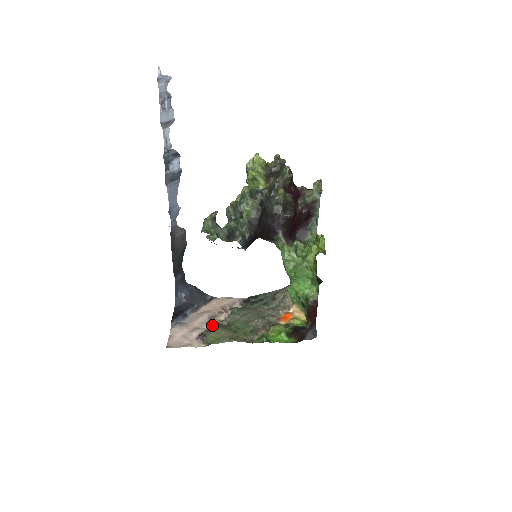
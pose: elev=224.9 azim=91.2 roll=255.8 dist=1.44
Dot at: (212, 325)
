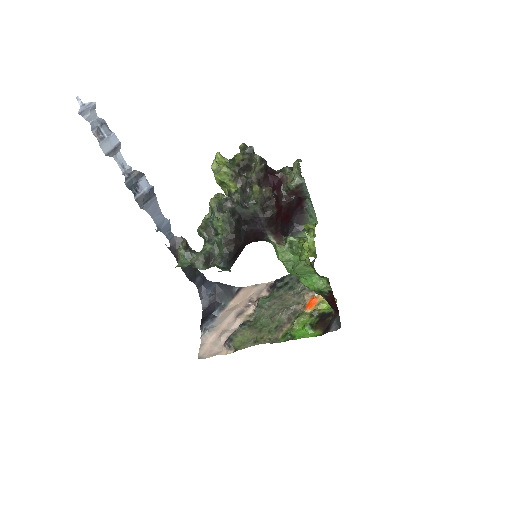
Dot at: (239, 324)
